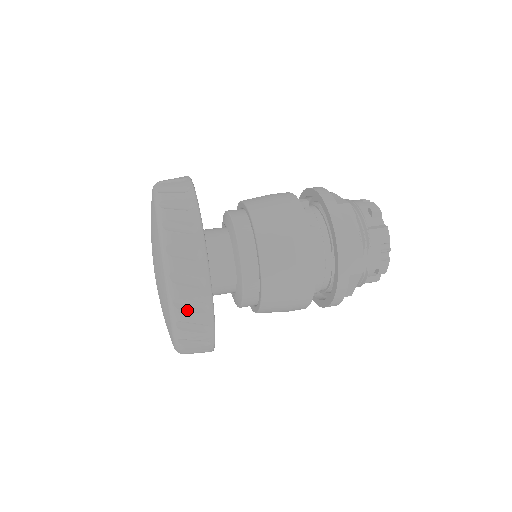
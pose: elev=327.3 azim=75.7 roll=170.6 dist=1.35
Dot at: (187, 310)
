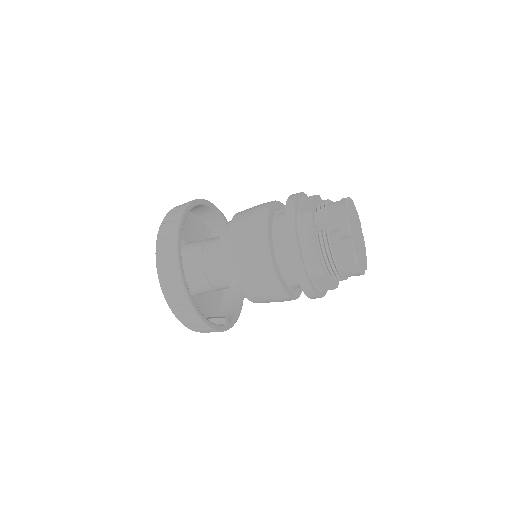
Dot at: (163, 238)
